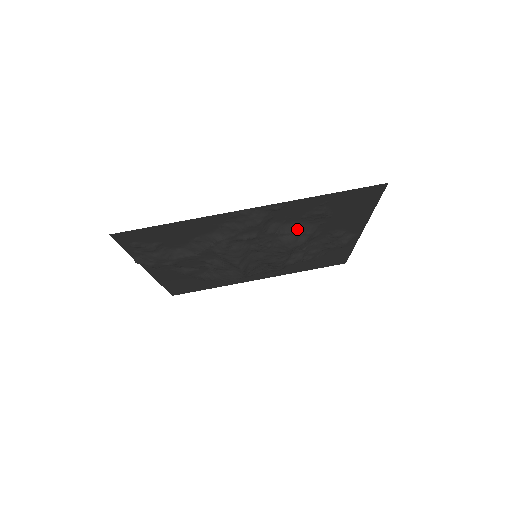
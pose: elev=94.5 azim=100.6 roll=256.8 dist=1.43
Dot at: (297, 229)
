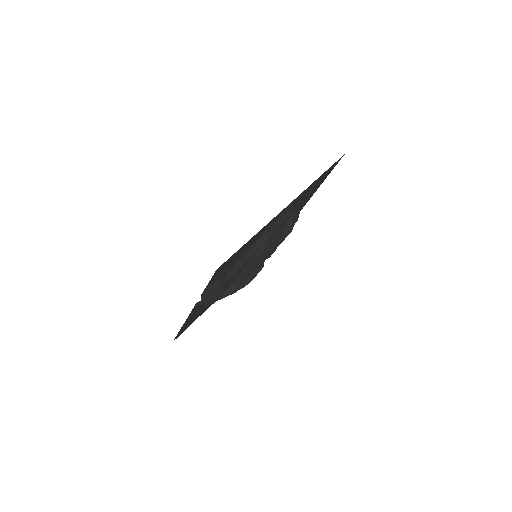
Dot at: (293, 214)
